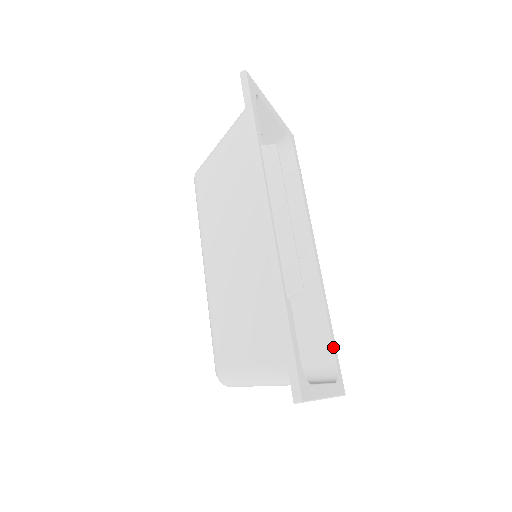
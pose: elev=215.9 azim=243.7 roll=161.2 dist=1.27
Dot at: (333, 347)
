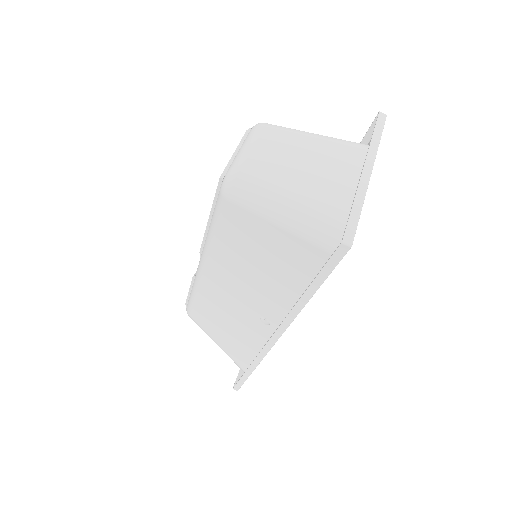
Dot at: occluded
